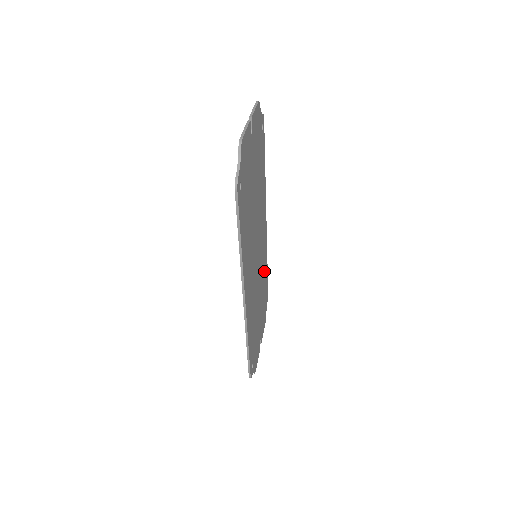
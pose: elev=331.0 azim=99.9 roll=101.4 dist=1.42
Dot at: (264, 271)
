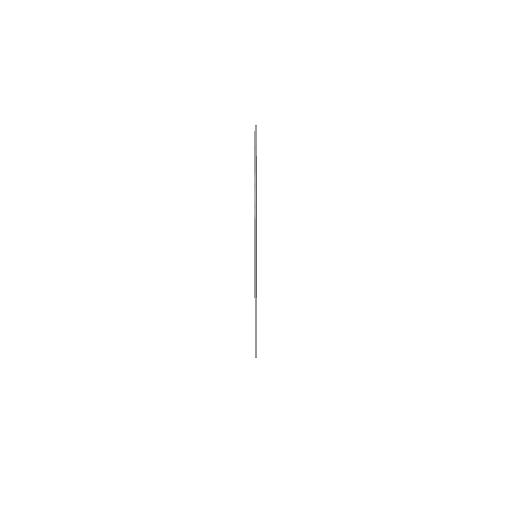
Dot at: occluded
